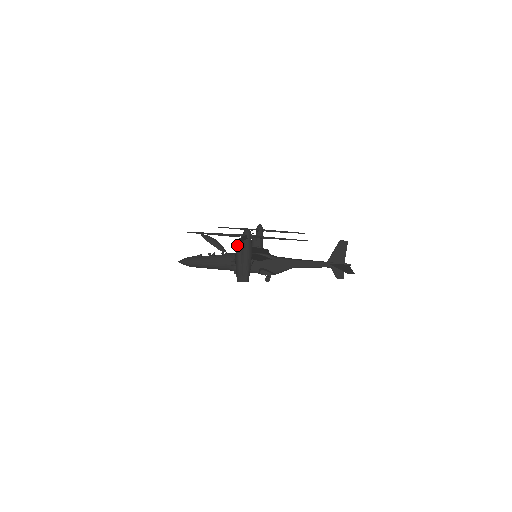
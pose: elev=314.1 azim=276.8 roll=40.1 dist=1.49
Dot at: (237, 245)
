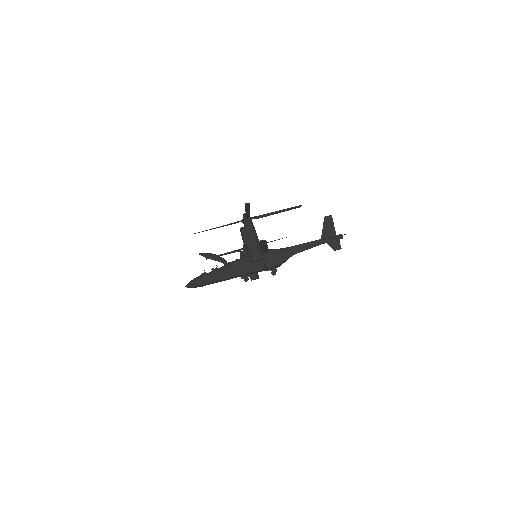
Dot at: (241, 229)
